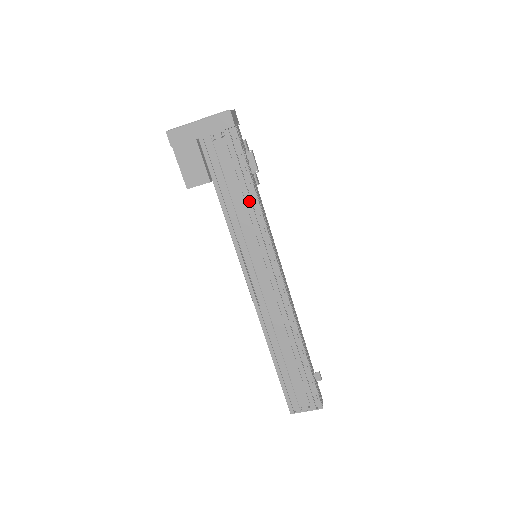
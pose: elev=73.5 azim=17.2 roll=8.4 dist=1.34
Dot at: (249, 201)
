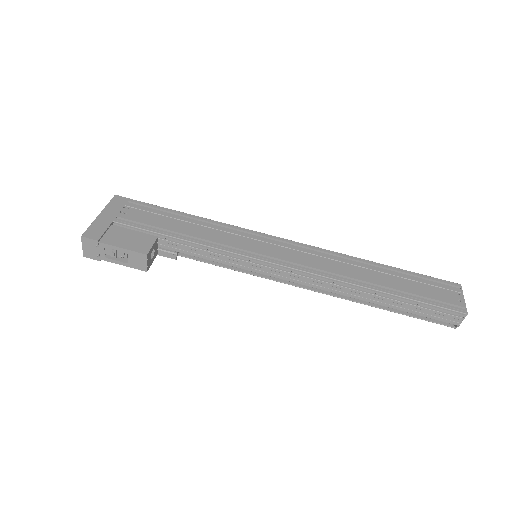
Dot at: (199, 222)
